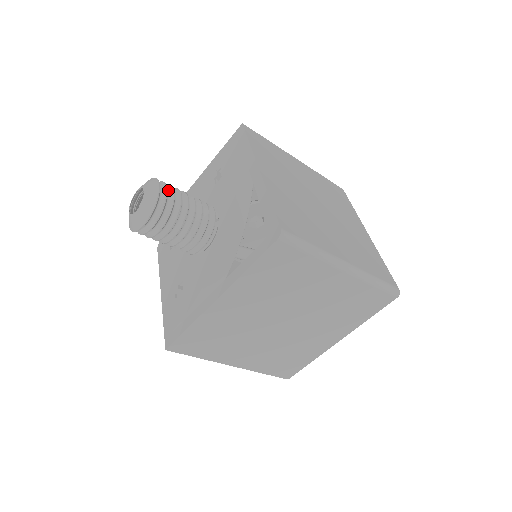
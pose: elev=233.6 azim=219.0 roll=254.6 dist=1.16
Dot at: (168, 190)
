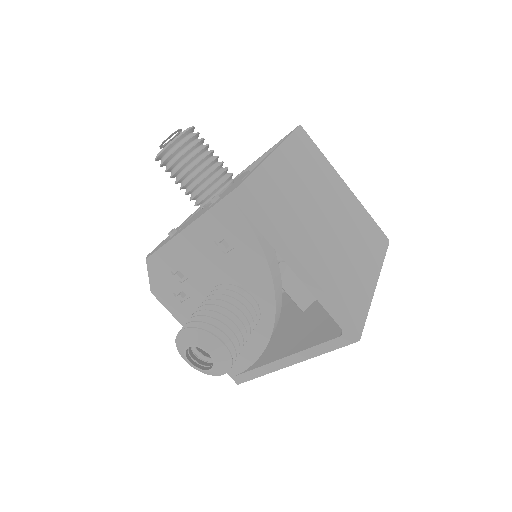
Dot at: (222, 331)
